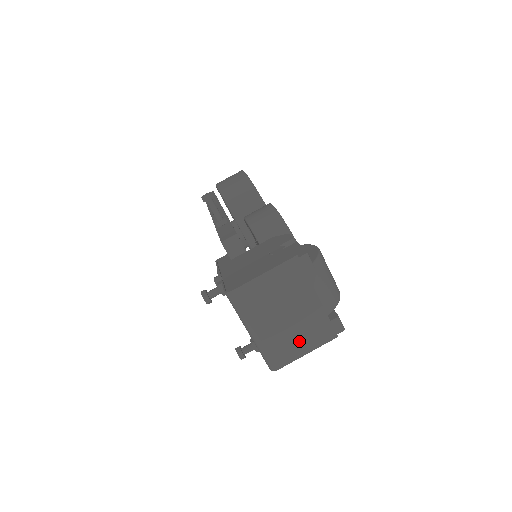
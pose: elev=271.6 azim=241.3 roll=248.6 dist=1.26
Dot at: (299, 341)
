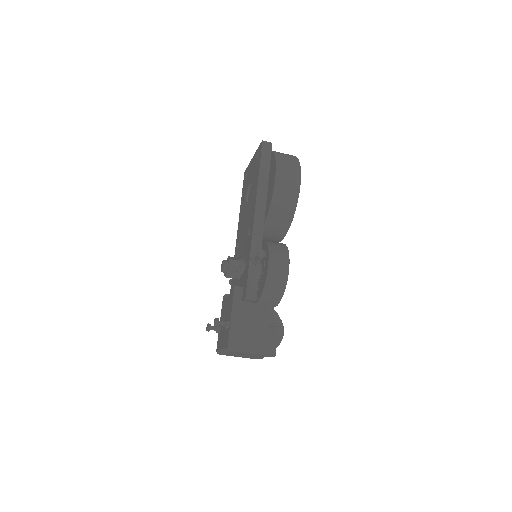
Dot at: (239, 356)
